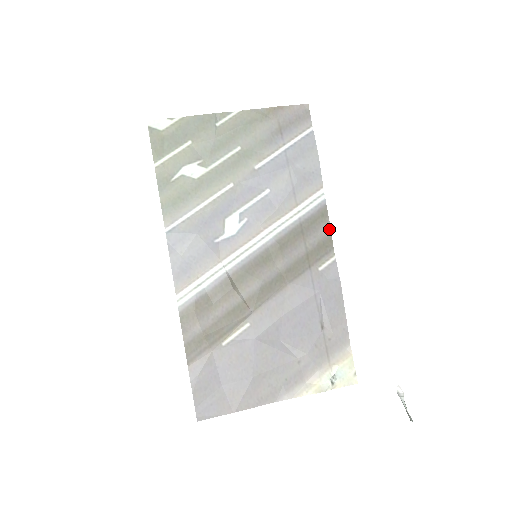
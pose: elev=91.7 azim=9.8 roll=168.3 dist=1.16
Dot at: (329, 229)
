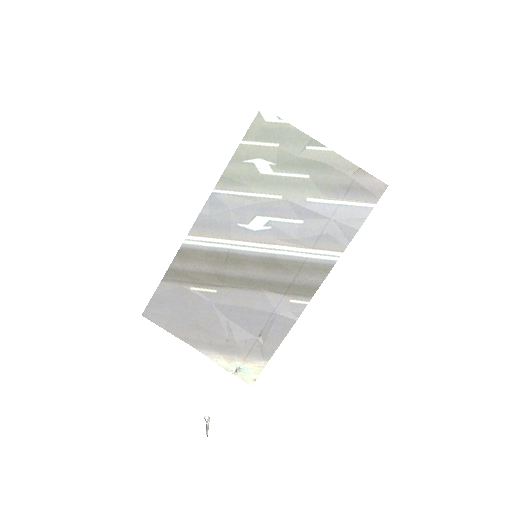
Dot at: (321, 282)
